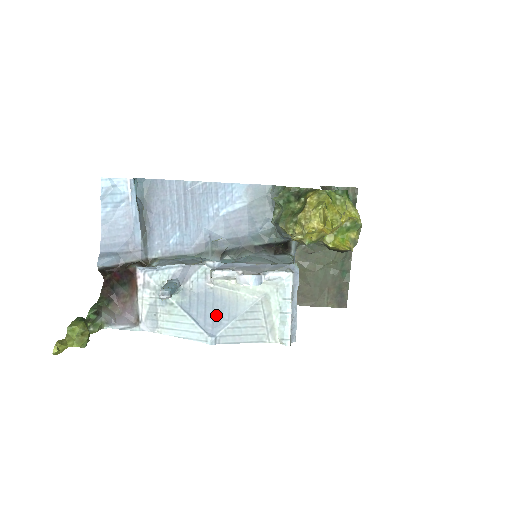
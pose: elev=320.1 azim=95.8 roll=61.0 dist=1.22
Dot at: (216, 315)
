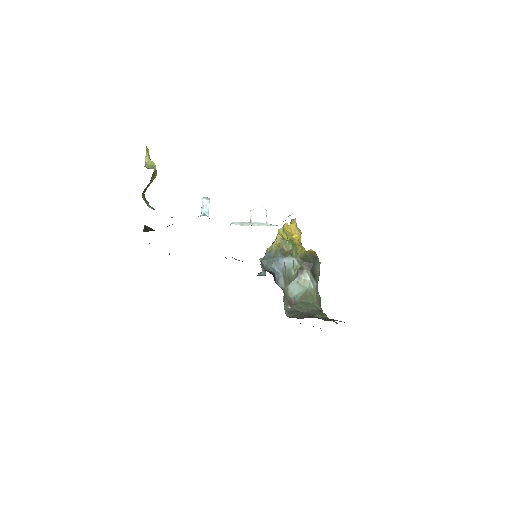
Dot at: occluded
